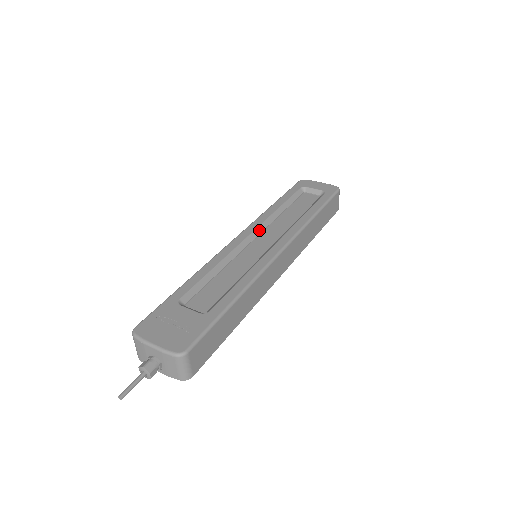
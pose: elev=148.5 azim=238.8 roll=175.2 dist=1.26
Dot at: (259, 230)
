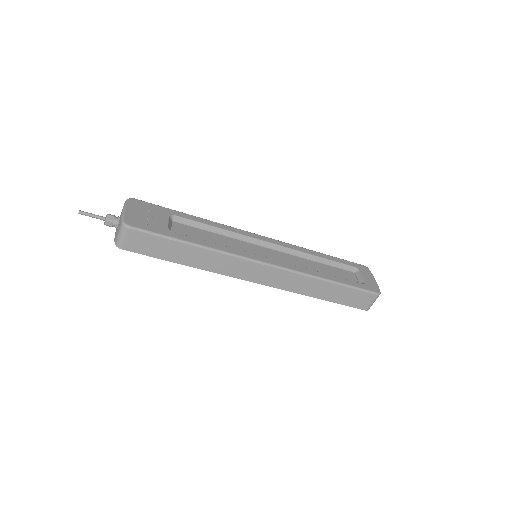
Dot at: (281, 248)
